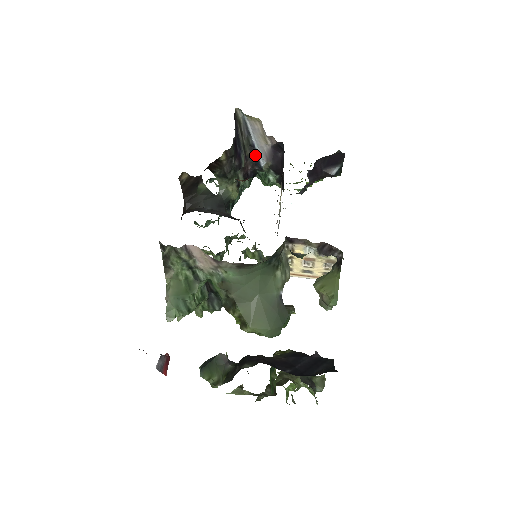
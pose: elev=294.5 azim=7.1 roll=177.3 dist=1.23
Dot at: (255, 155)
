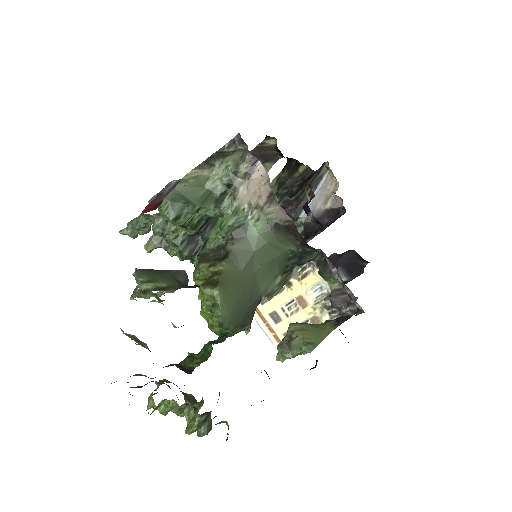
Dot at: (303, 205)
